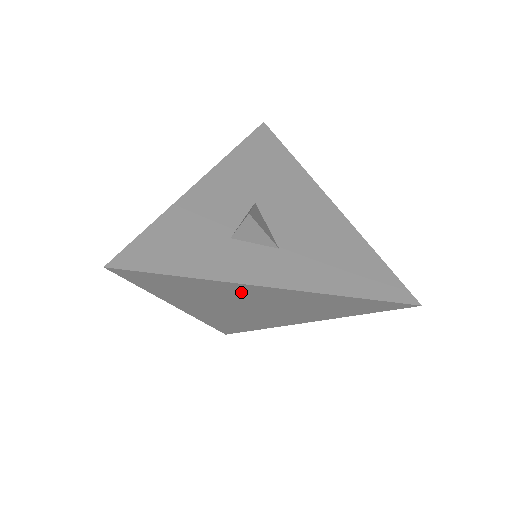
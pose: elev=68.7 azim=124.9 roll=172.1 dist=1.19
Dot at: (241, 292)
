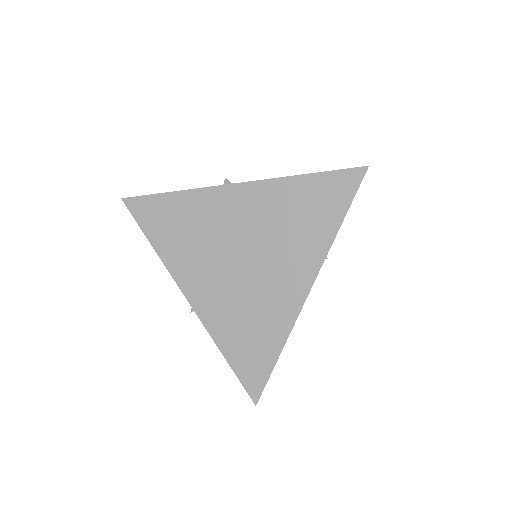
Dot at: (217, 210)
